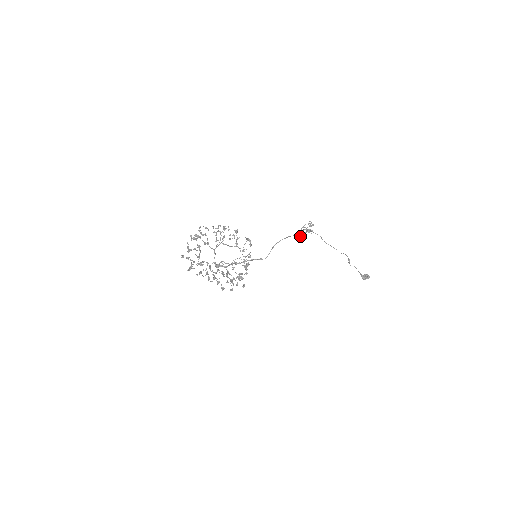
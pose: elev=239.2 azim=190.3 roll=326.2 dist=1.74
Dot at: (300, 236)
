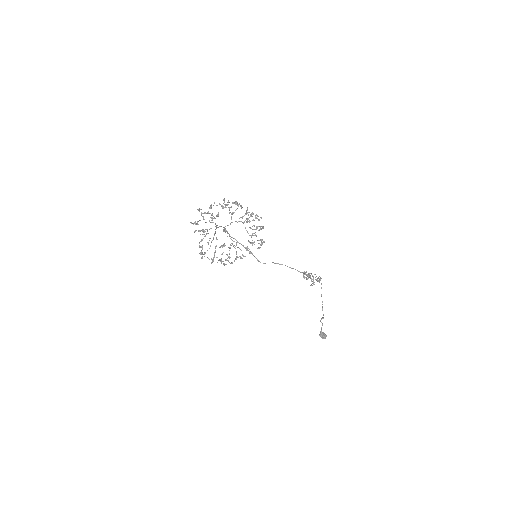
Dot at: occluded
